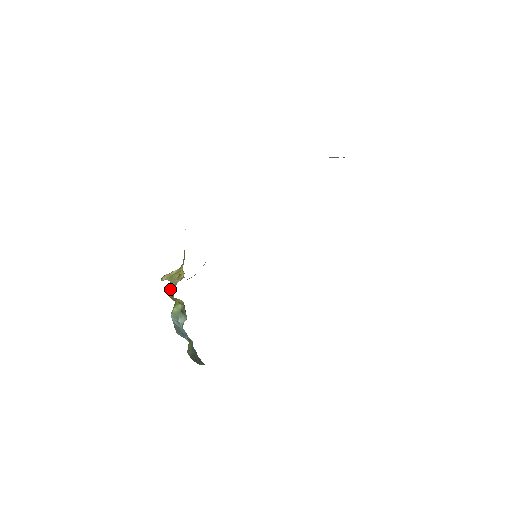
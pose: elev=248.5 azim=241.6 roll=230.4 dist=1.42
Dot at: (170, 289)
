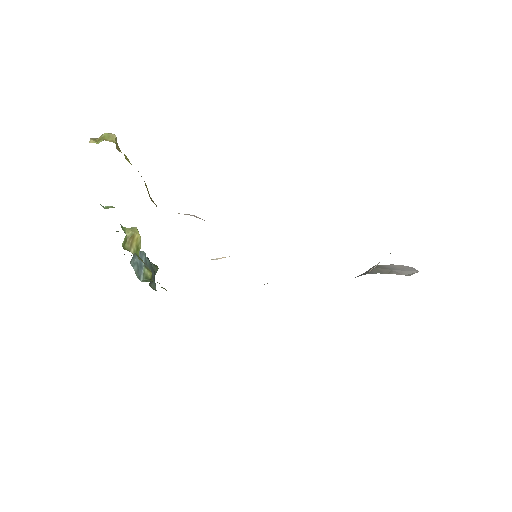
Dot at: occluded
